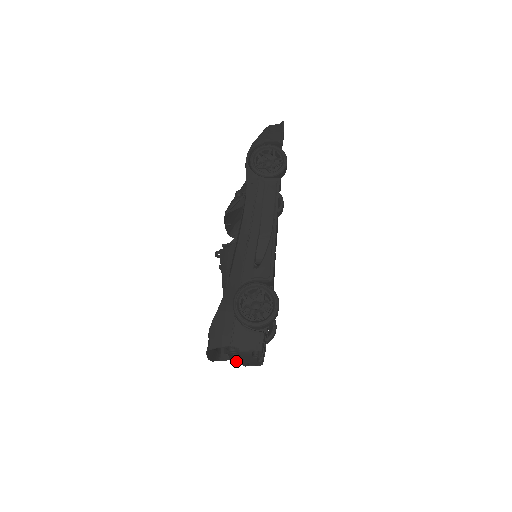
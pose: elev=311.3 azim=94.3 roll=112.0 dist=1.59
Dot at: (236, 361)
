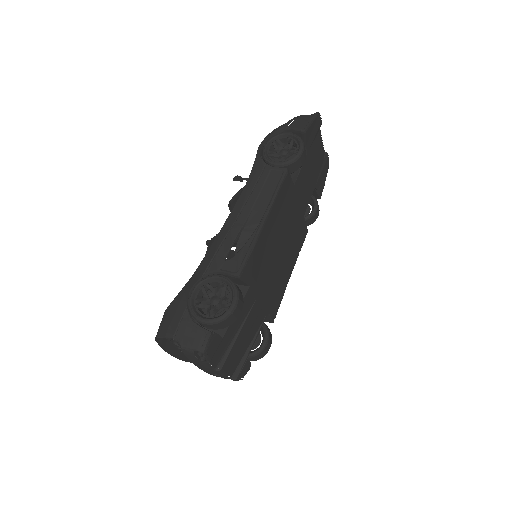
Dot at: occluded
